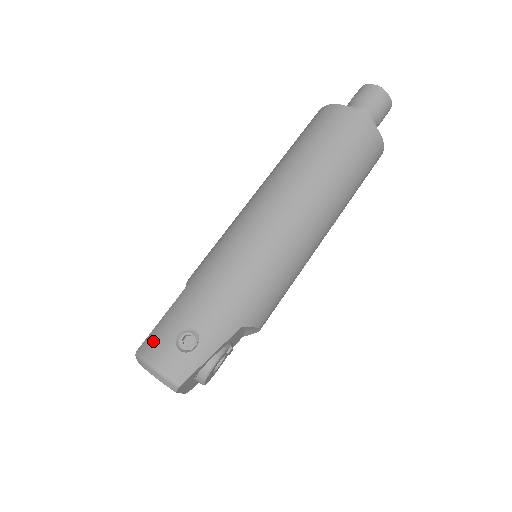
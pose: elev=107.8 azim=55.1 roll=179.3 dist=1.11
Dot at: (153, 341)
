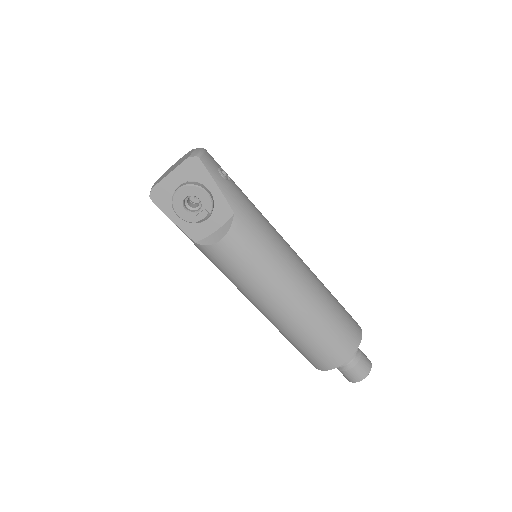
Dot at: occluded
